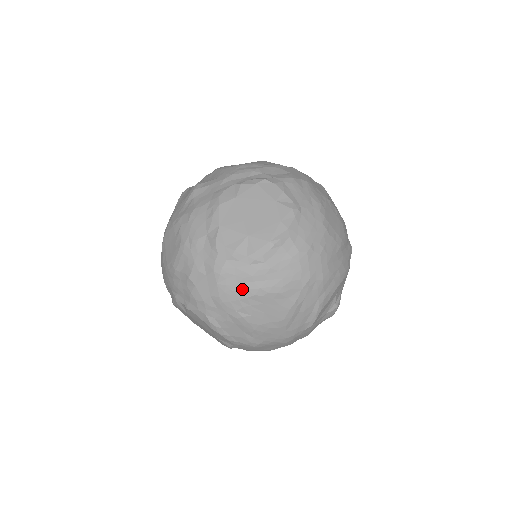
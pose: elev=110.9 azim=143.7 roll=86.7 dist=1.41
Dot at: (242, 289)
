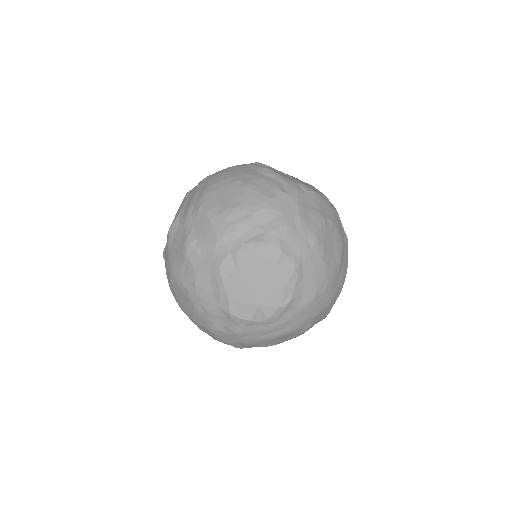
Dot at: (262, 338)
